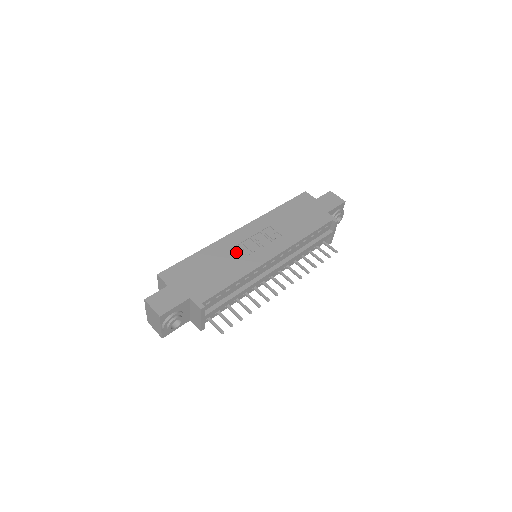
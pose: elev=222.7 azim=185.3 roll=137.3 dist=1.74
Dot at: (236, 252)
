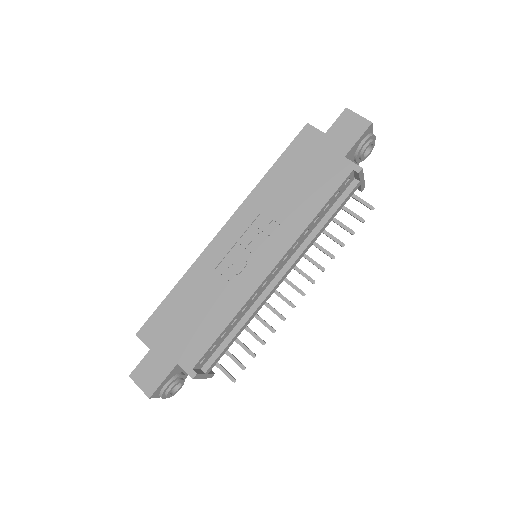
Dot at: (223, 272)
